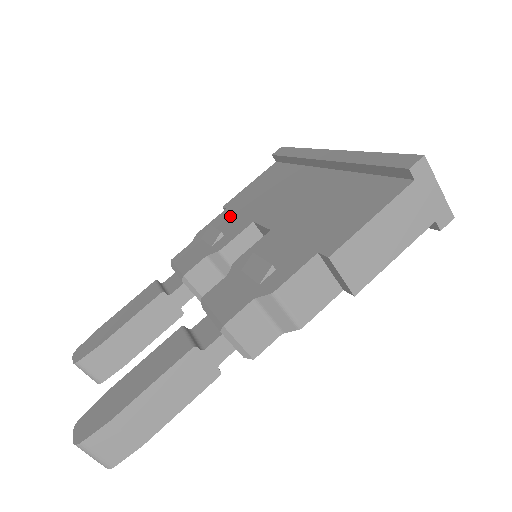
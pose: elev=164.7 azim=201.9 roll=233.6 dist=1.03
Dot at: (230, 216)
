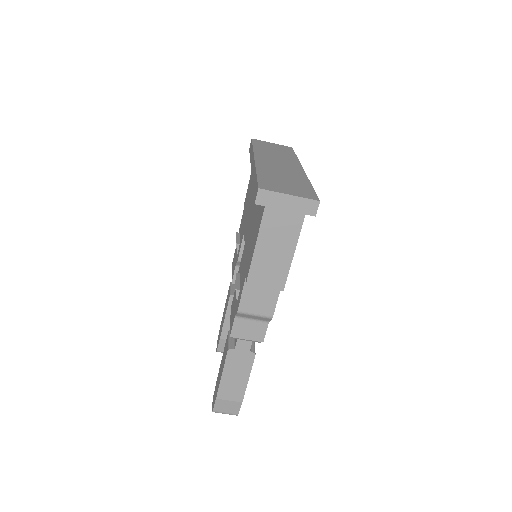
Dot at: (242, 221)
